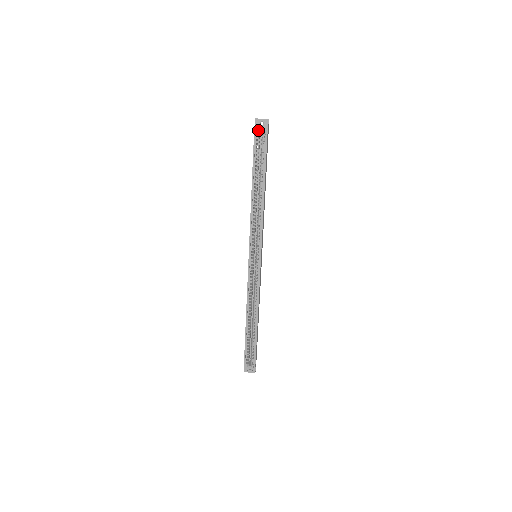
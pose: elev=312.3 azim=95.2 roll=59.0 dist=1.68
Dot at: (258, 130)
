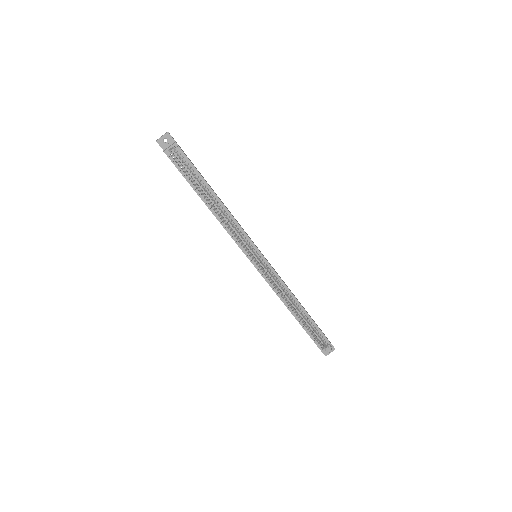
Dot at: (167, 149)
